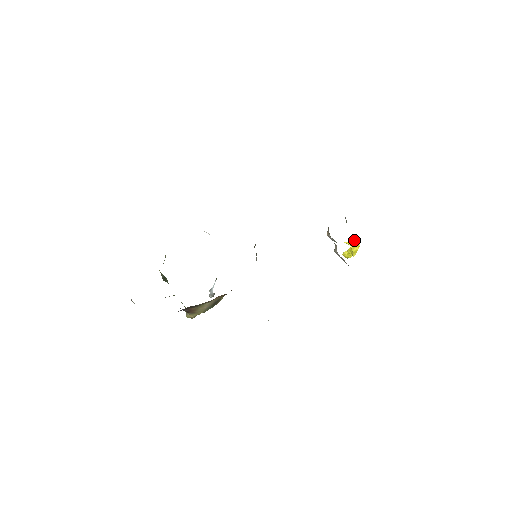
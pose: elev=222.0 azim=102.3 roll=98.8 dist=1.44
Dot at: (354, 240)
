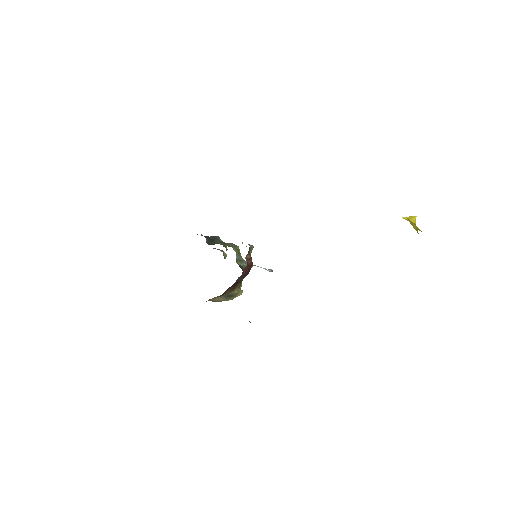
Dot at: (410, 216)
